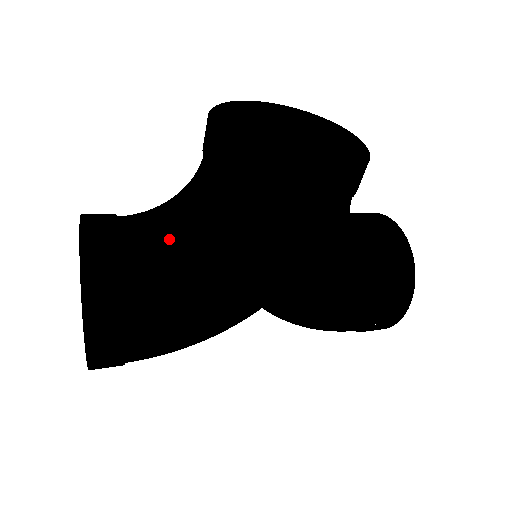
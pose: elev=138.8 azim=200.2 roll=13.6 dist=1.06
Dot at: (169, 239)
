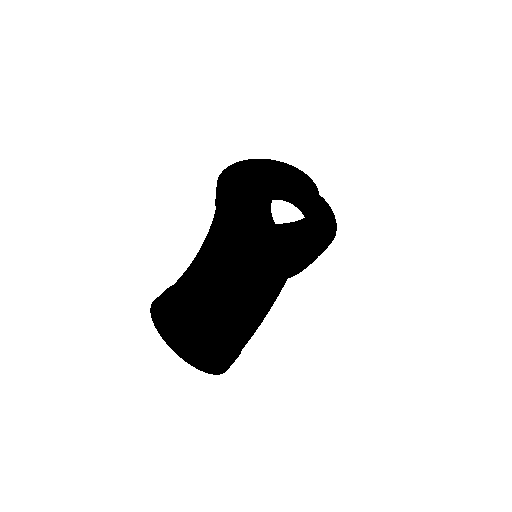
Dot at: (234, 284)
